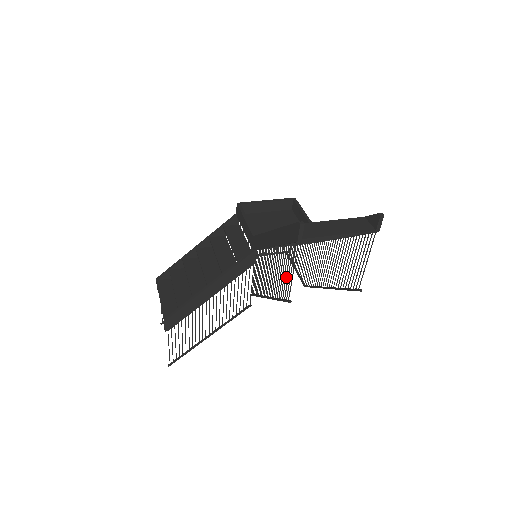
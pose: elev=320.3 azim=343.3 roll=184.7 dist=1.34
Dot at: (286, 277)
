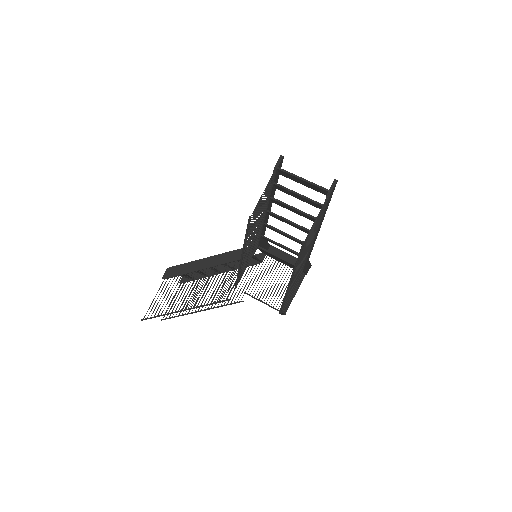
Dot at: (258, 208)
